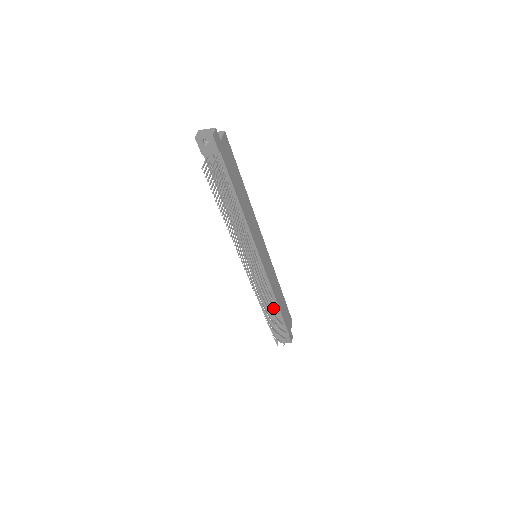
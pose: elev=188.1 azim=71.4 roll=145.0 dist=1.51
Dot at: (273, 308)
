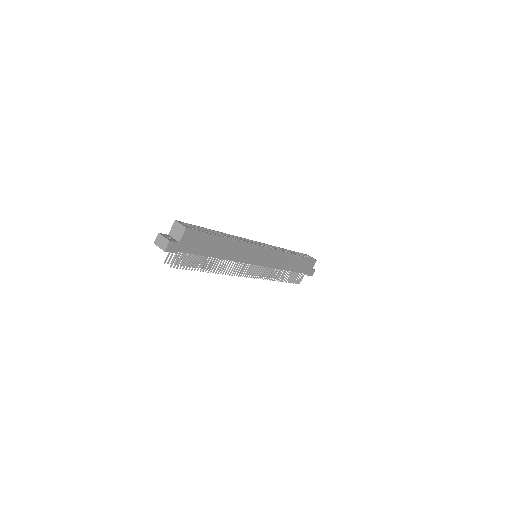
Dot at: (282, 273)
